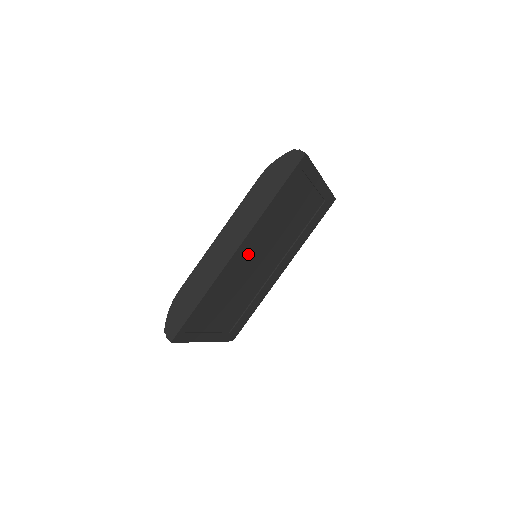
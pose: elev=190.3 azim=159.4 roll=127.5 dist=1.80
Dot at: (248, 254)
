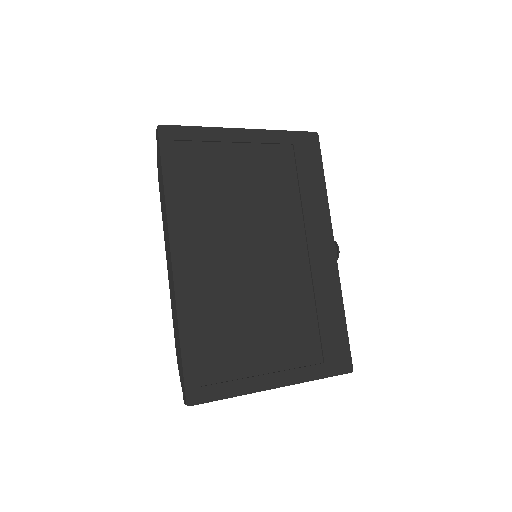
Dot at: (210, 257)
